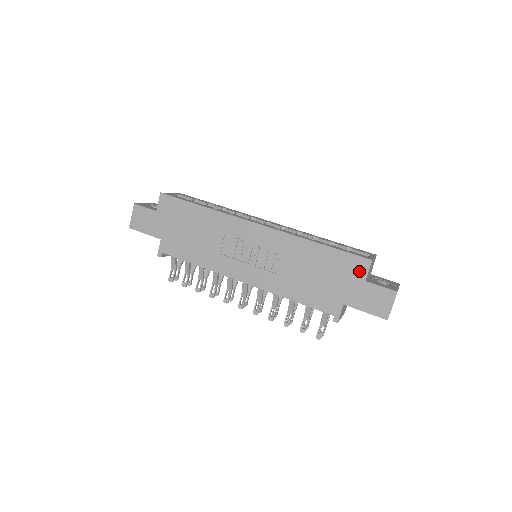
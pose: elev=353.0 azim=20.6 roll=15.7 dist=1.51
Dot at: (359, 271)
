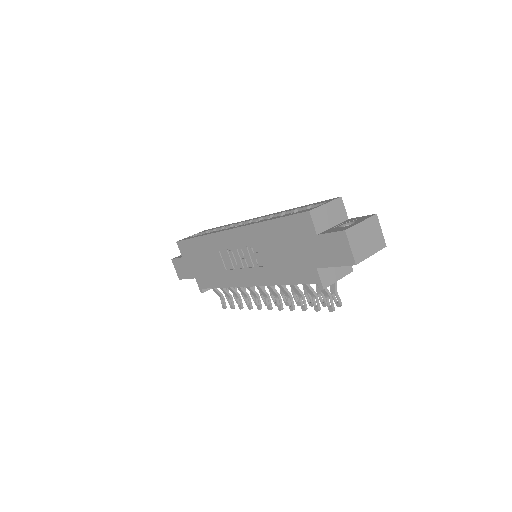
Dot at: (307, 228)
